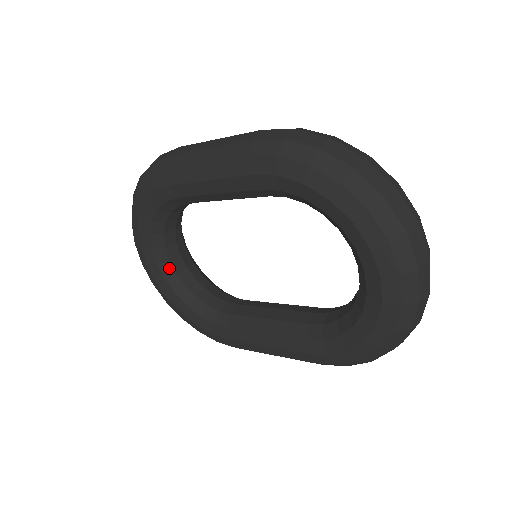
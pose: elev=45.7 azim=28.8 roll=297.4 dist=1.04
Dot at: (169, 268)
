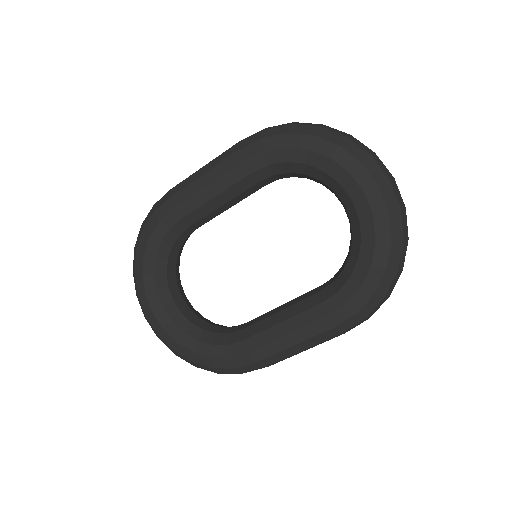
Dot at: (174, 309)
